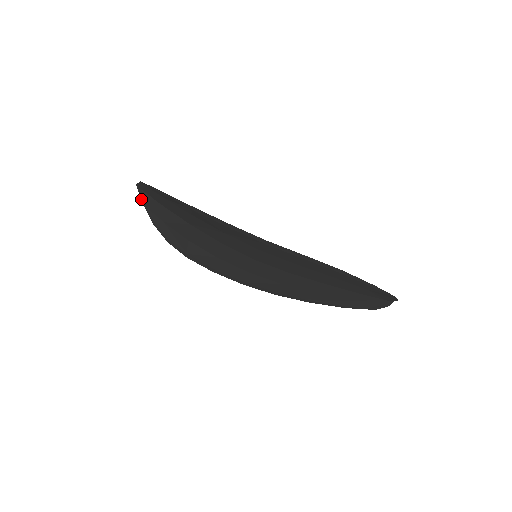
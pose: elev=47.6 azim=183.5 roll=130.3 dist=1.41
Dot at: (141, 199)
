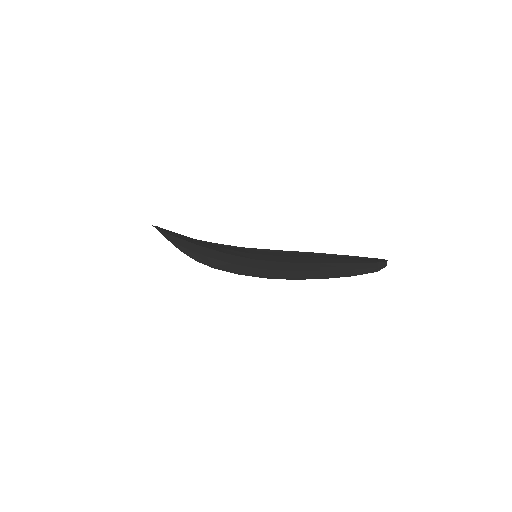
Dot at: (163, 235)
